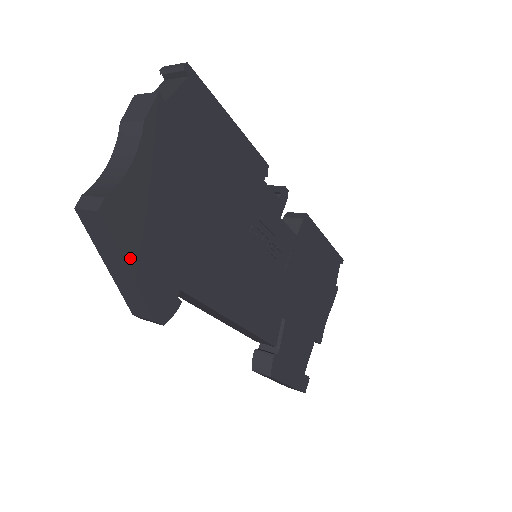
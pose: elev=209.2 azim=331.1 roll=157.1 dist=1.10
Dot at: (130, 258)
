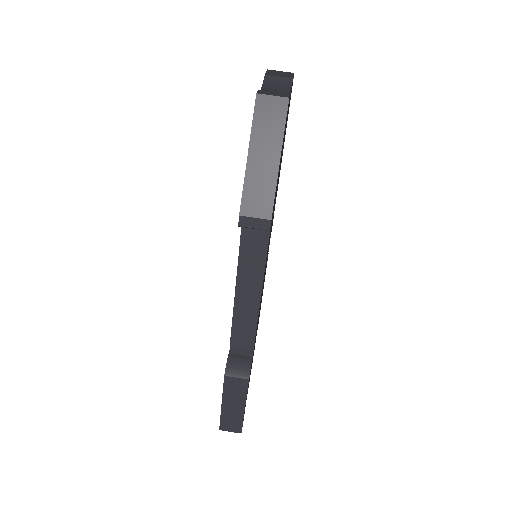
Dot at: (281, 152)
